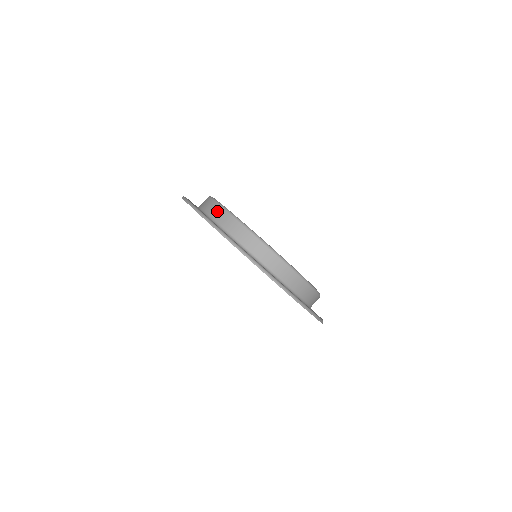
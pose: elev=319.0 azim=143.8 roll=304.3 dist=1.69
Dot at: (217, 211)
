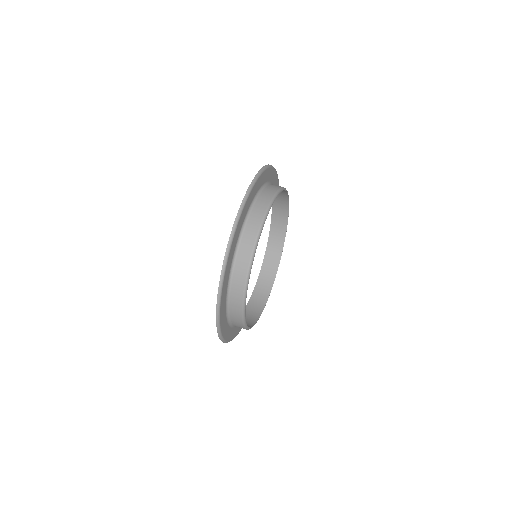
Dot at: (270, 192)
